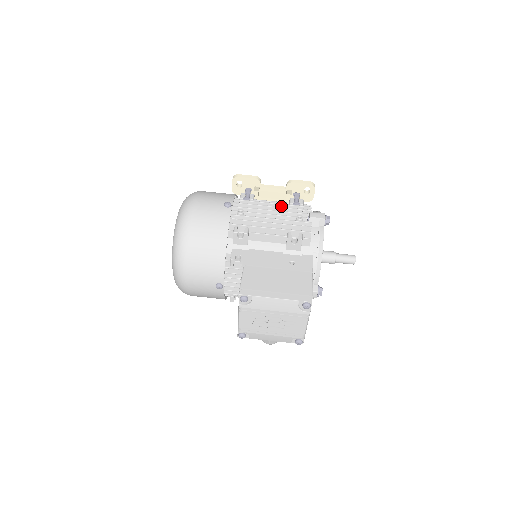
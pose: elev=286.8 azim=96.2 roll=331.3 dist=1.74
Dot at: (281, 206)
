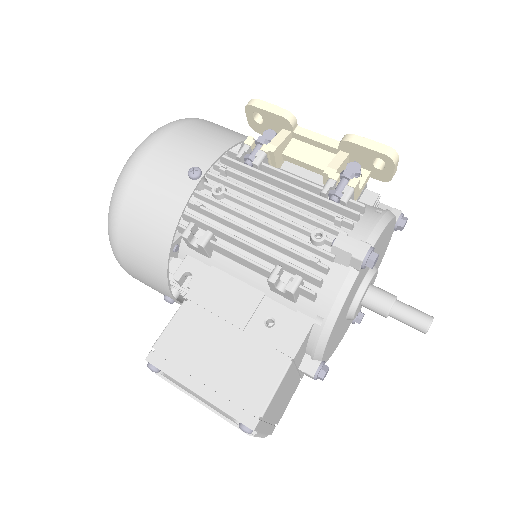
Dot at: (302, 193)
